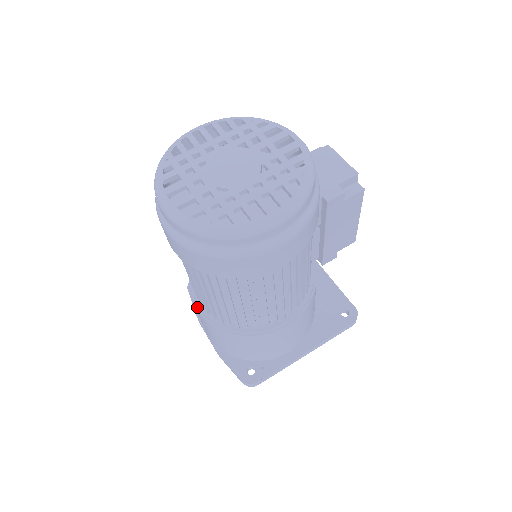
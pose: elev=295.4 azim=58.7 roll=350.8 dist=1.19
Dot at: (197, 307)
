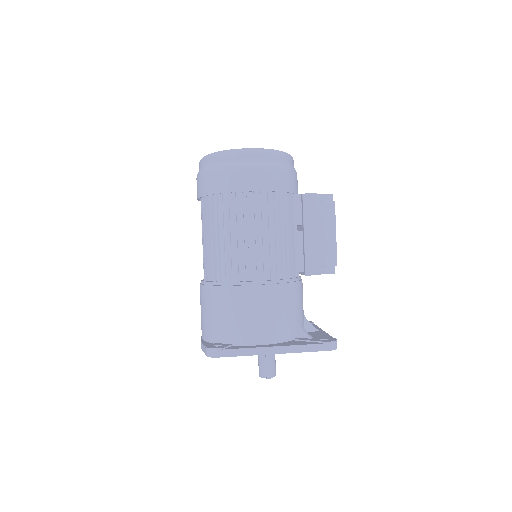
Dot at: (201, 283)
